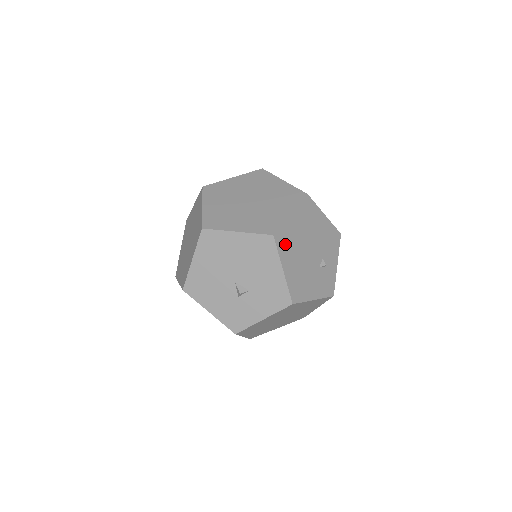
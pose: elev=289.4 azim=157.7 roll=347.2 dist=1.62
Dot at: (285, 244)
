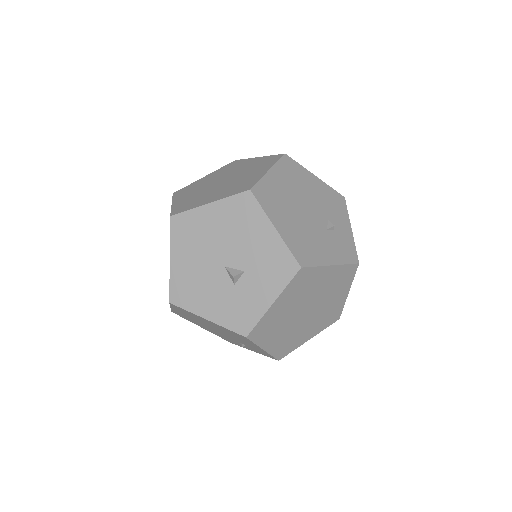
Dot at: (269, 200)
